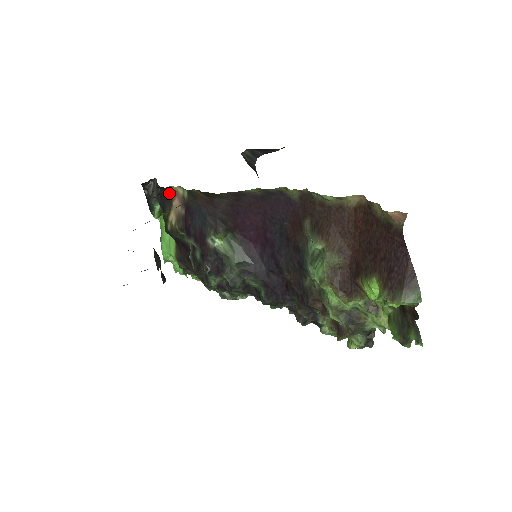
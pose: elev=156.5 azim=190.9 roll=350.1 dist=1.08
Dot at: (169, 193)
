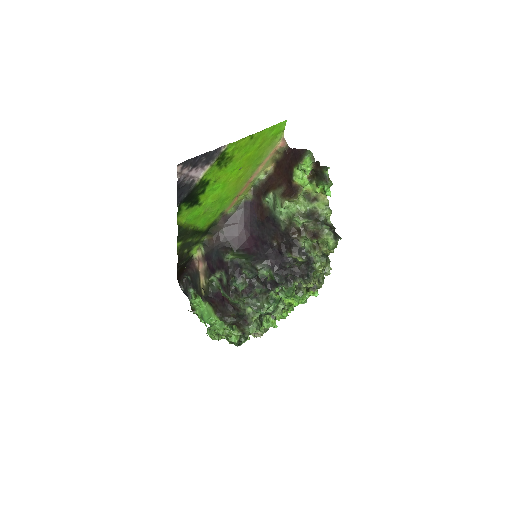
Dot at: (195, 267)
